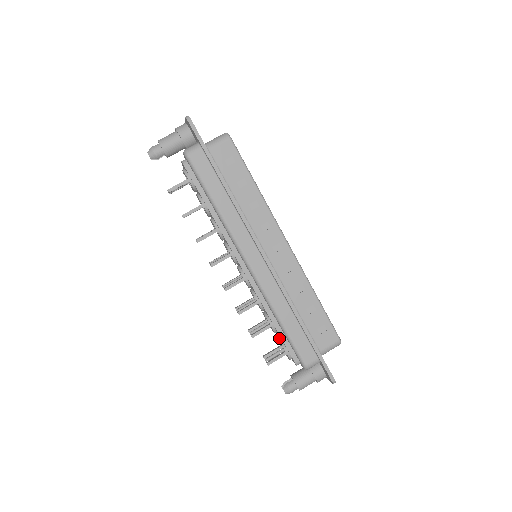
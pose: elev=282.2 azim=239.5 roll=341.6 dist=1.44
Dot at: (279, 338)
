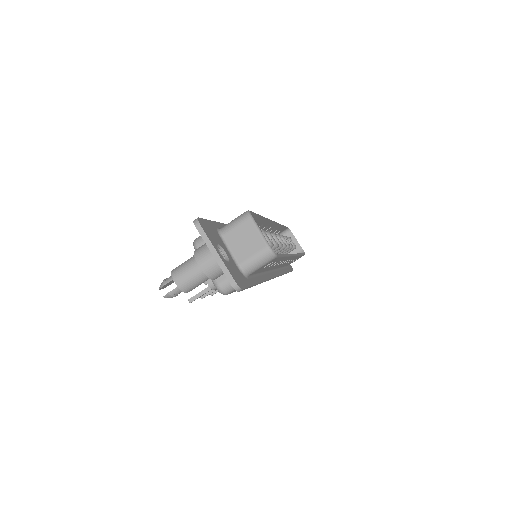
Dot at: occluded
